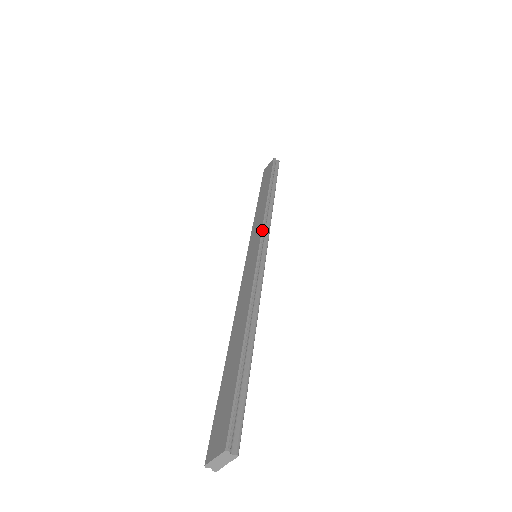
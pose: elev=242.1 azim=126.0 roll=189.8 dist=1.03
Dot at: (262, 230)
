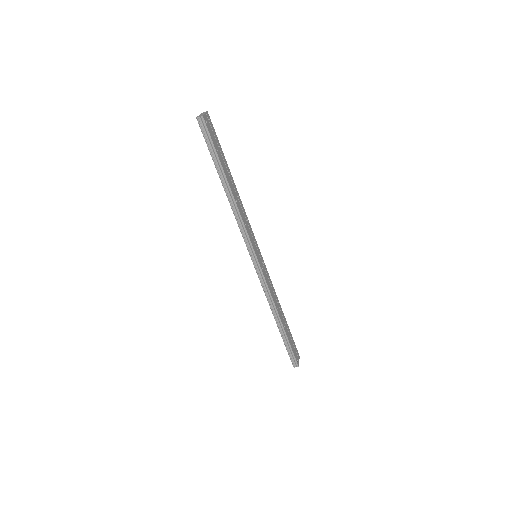
Dot at: occluded
